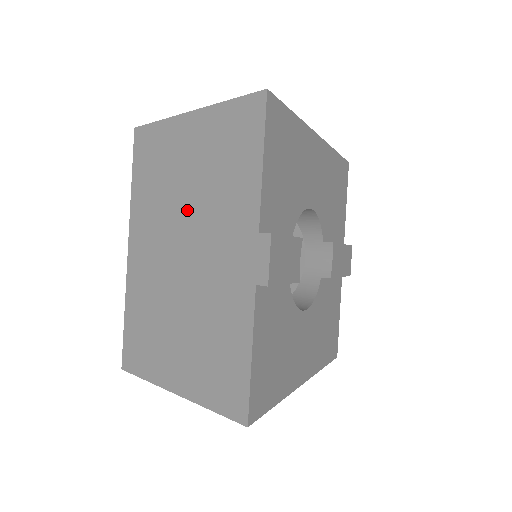
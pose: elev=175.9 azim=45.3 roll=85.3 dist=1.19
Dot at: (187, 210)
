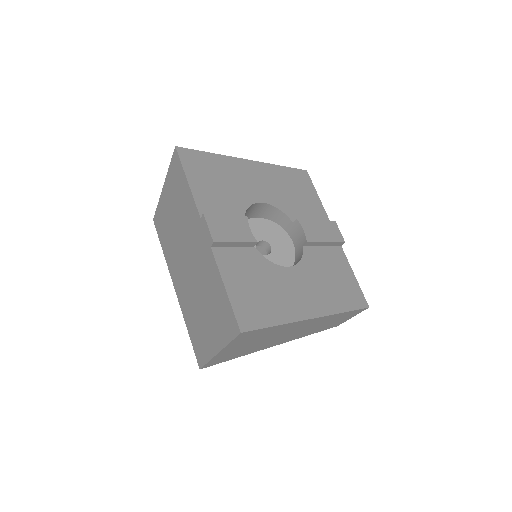
Dot at: (181, 239)
